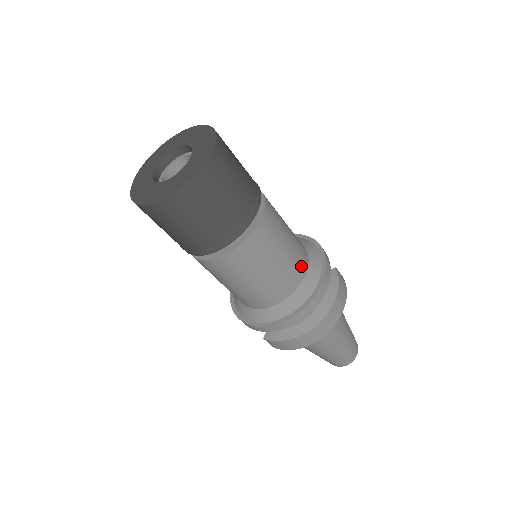
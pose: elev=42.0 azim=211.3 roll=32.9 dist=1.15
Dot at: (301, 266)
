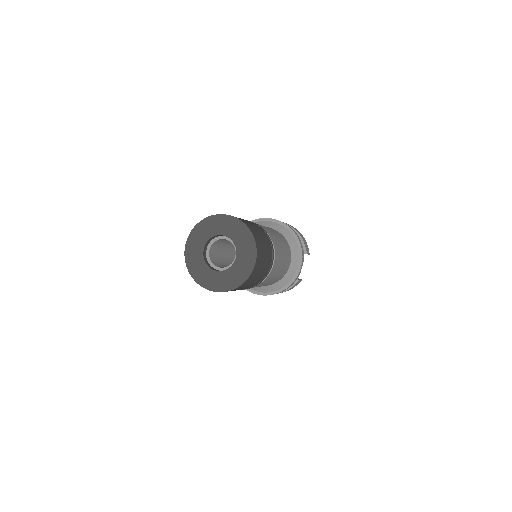
Dot at: occluded
